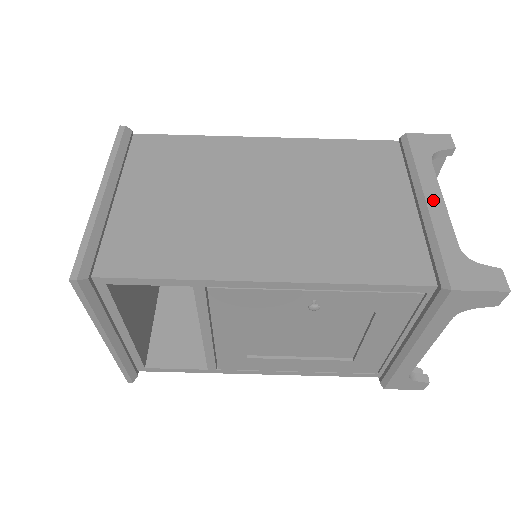
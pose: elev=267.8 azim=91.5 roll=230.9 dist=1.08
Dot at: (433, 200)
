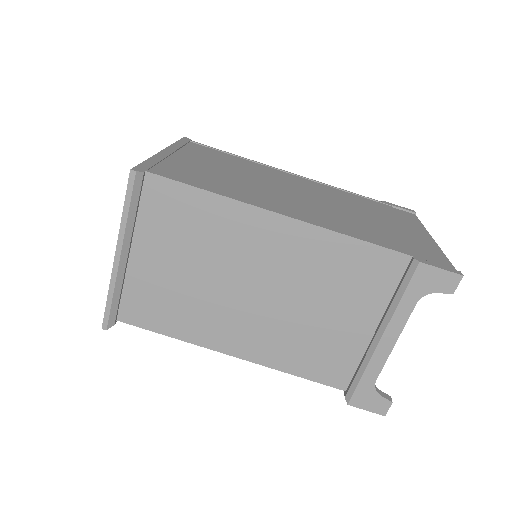
Dot at: (387, 341)
